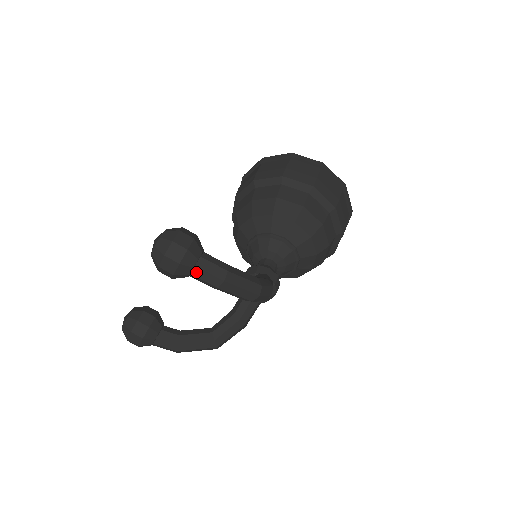
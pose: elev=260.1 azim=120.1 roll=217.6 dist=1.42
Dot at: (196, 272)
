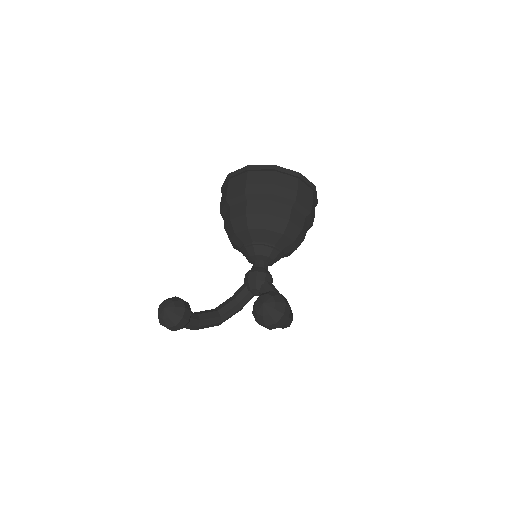
Dot at: occluded
